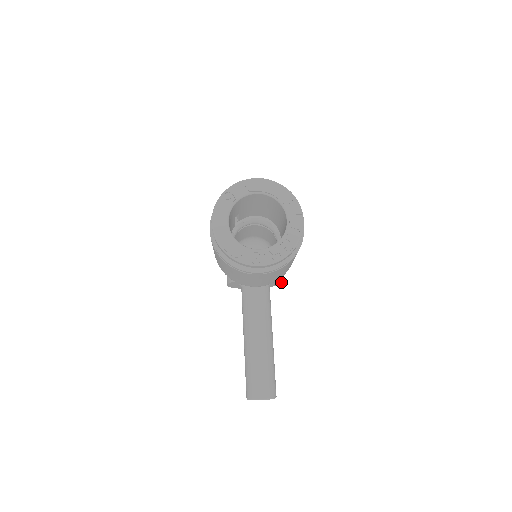
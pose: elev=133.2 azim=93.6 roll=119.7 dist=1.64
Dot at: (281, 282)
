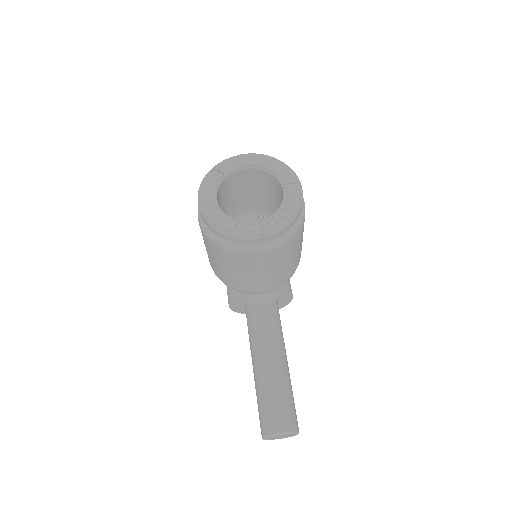
Dot at: (290, 296)
